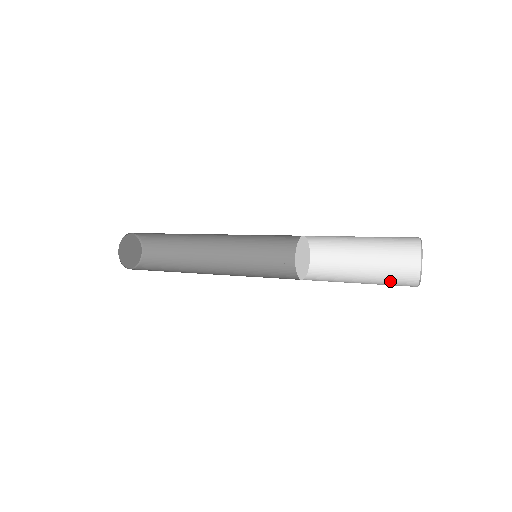
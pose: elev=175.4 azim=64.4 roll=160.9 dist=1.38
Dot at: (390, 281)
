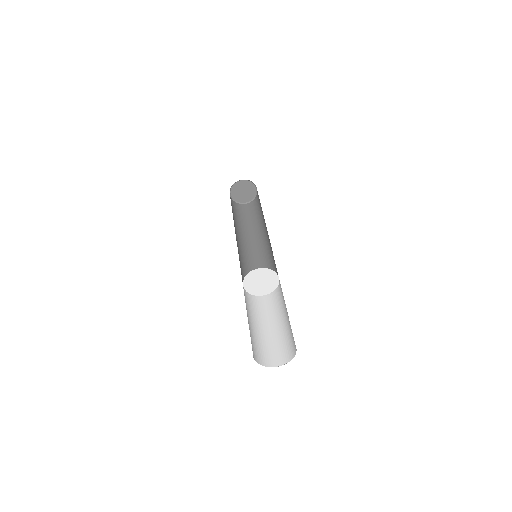
Dot at: (281, 345)
